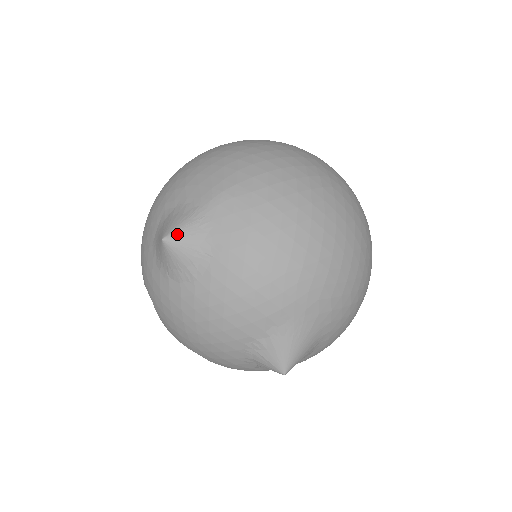
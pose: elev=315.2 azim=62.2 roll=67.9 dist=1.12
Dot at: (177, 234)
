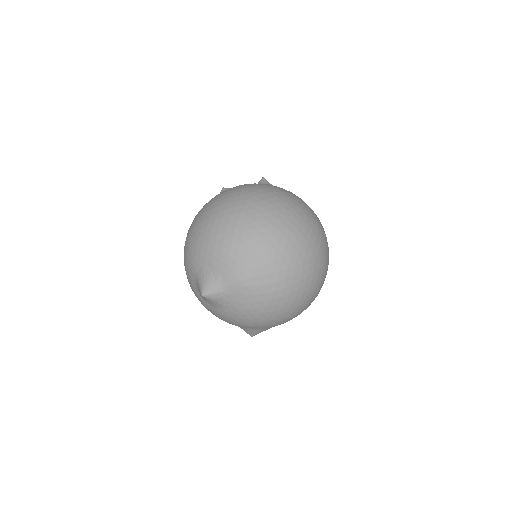
Dot at: (210, 295)
